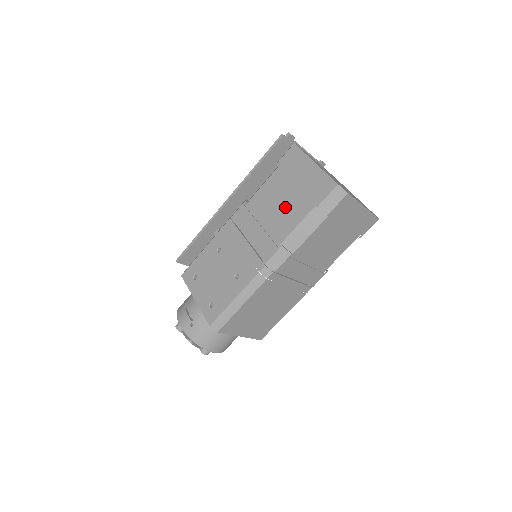
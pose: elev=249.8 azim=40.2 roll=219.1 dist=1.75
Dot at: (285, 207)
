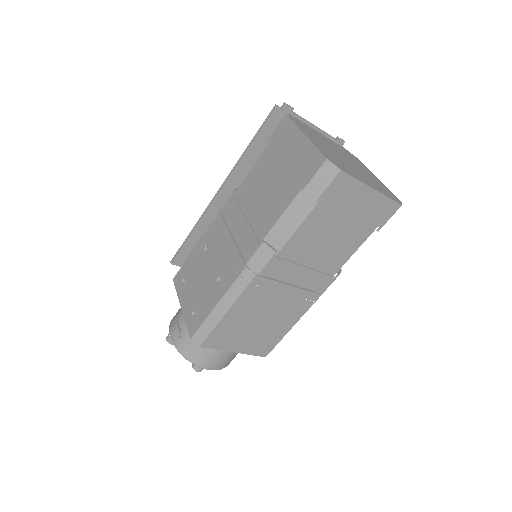
Dot at: (271, 193)
